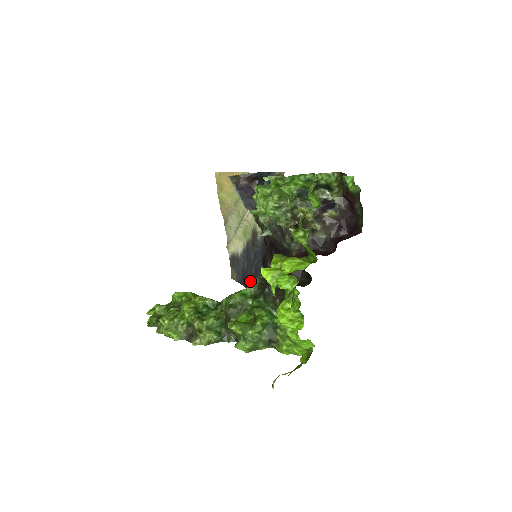
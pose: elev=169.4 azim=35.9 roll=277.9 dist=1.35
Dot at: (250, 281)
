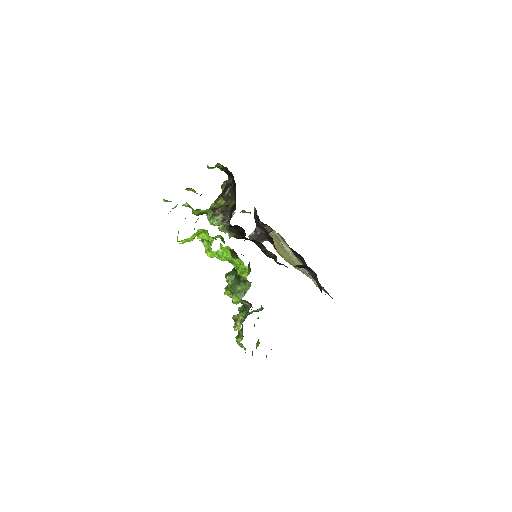
Dot at: occluded
